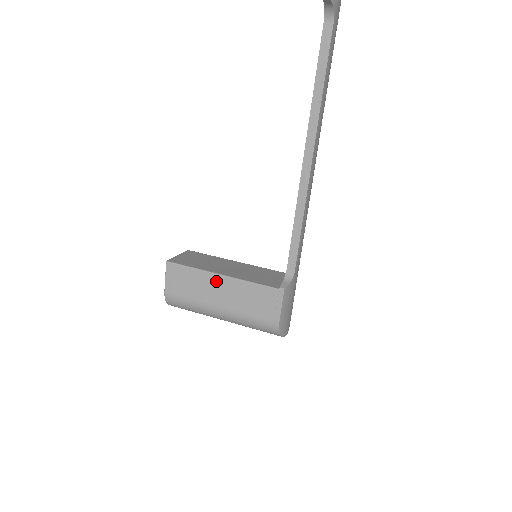
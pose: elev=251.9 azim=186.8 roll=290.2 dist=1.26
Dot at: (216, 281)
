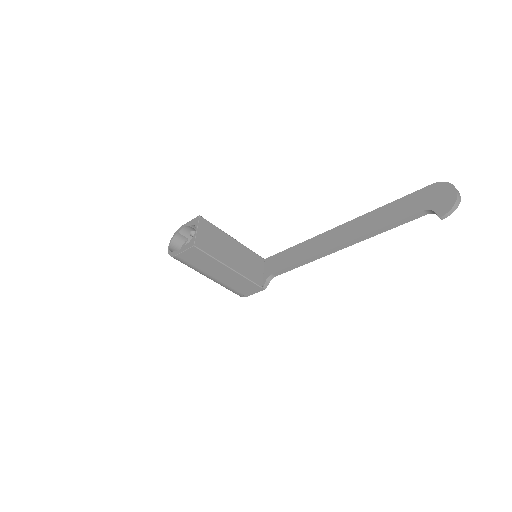
Dot at: (224, 269)
